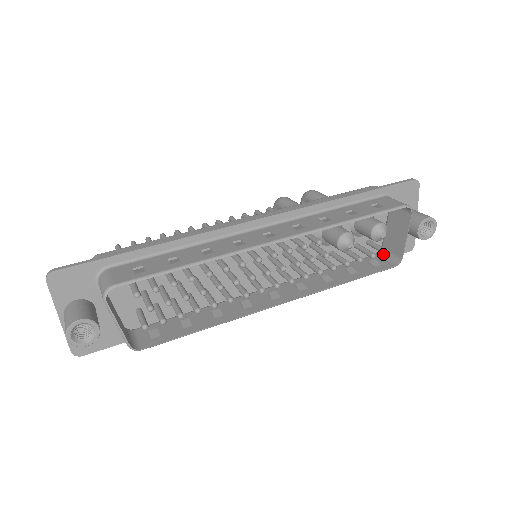
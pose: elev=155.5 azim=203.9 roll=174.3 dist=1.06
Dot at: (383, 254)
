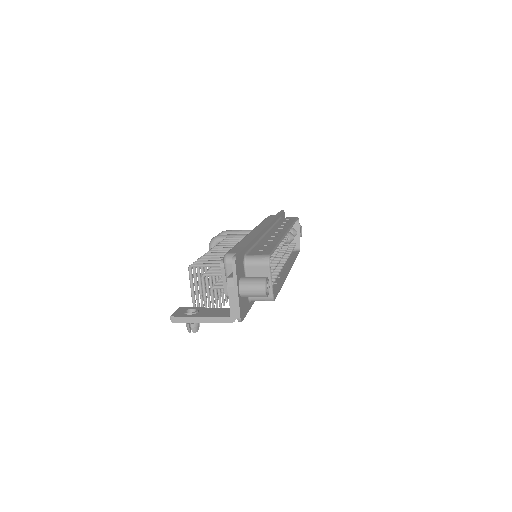
Dot at: occluded
